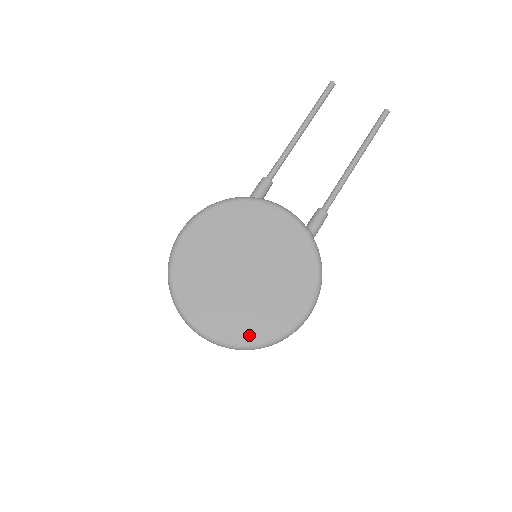
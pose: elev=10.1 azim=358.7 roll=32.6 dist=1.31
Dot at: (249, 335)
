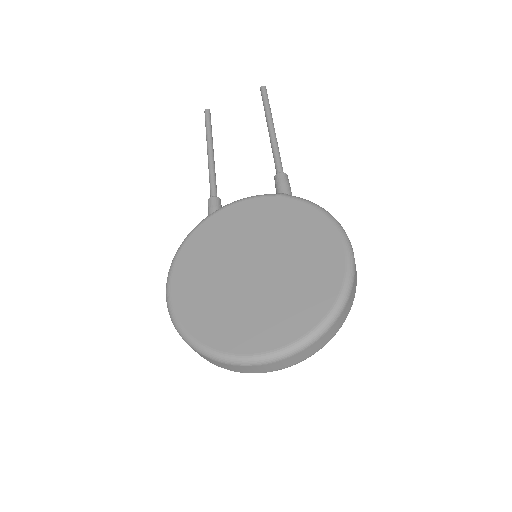
Dot at: (312, 315)
